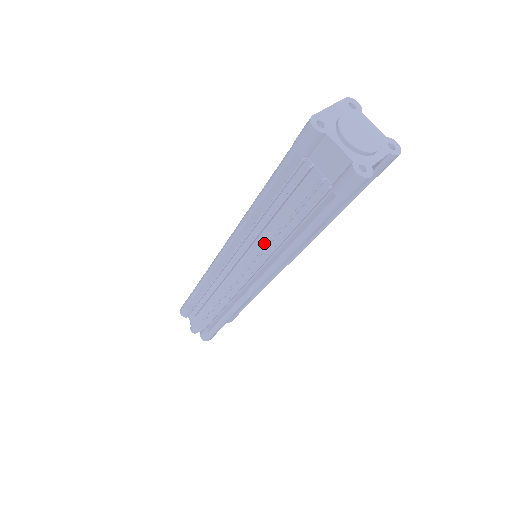
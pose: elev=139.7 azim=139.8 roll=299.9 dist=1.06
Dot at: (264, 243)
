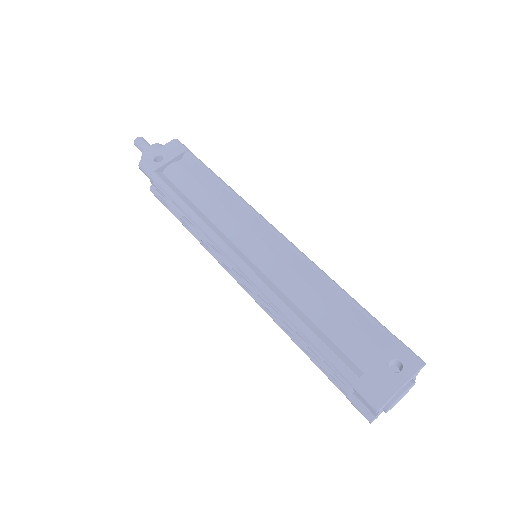
Dot at: occluded
